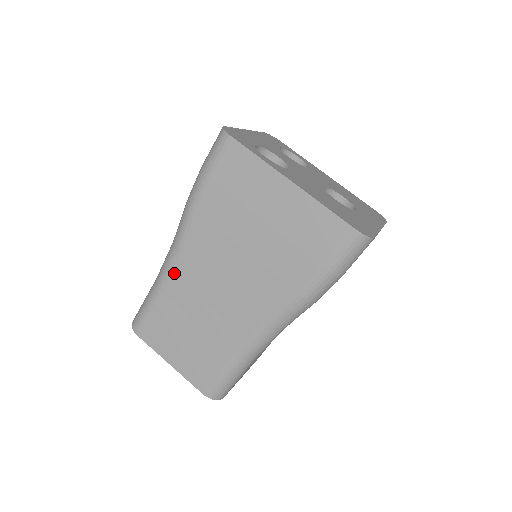
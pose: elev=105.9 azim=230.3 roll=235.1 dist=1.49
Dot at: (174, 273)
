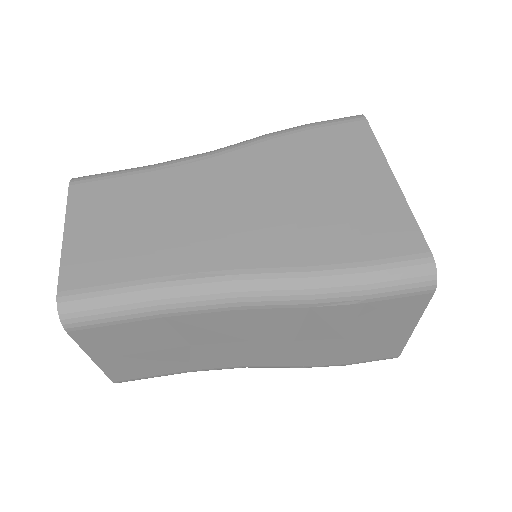
Dot at: (187, 166)
